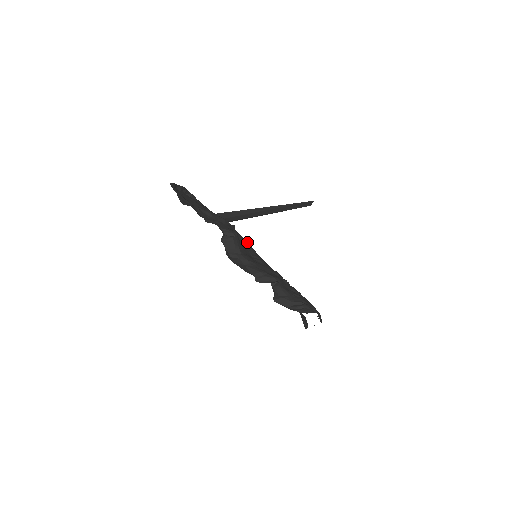
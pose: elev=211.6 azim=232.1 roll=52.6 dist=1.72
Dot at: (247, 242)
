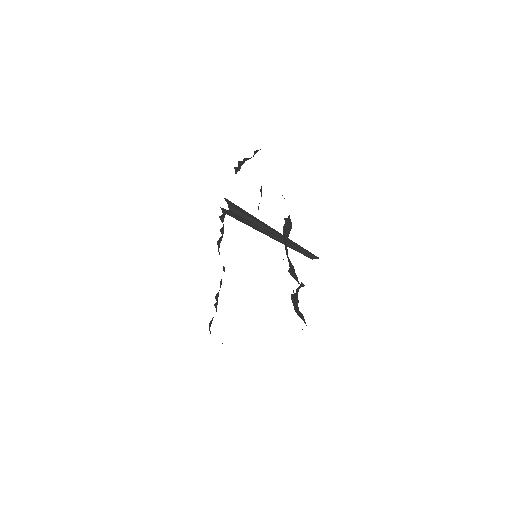
Dot at: occluded
